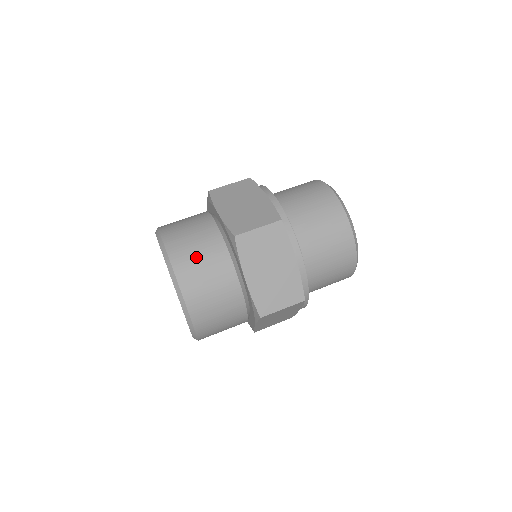
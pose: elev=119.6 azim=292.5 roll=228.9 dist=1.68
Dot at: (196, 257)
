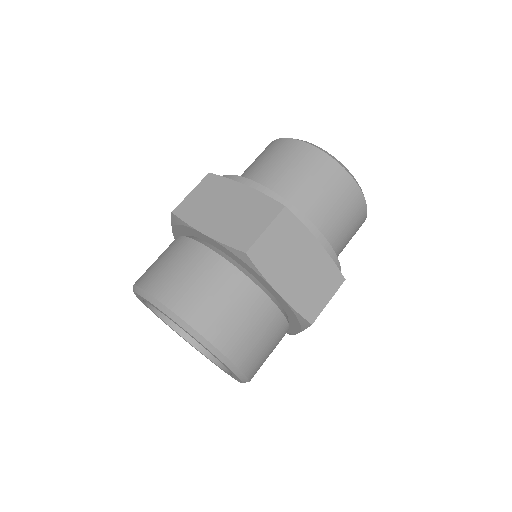
Dot at: (210, 299)
